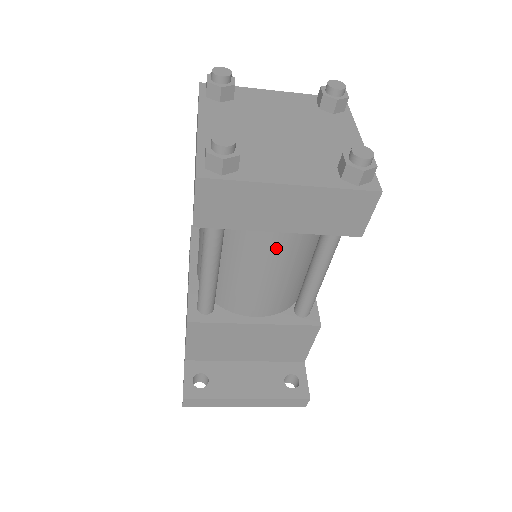
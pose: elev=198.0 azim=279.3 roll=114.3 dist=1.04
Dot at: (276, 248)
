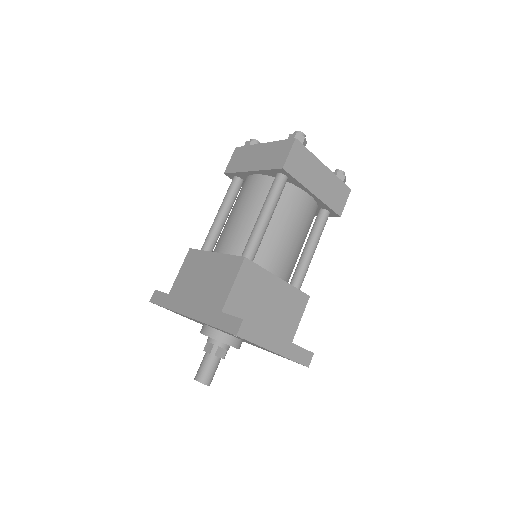
Dot at: (303, 212)
